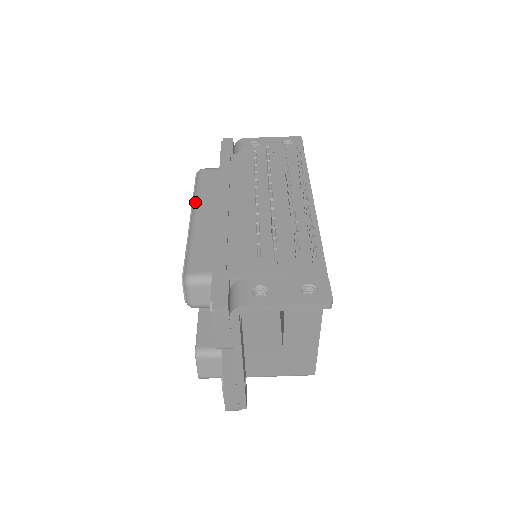
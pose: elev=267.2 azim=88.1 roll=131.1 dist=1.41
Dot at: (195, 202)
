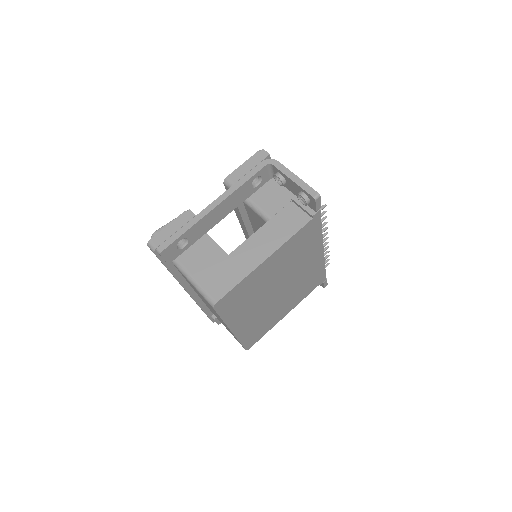
Dot at: occluded
